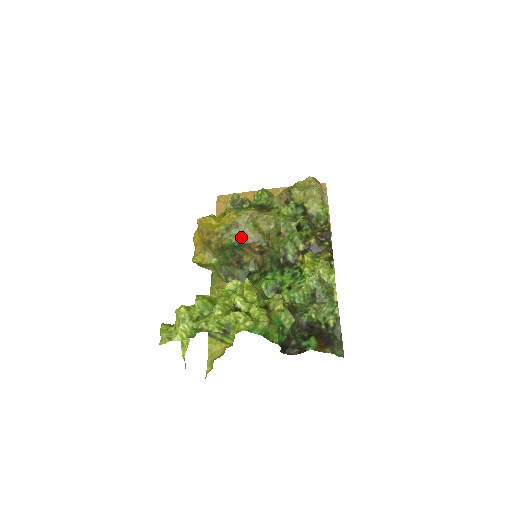
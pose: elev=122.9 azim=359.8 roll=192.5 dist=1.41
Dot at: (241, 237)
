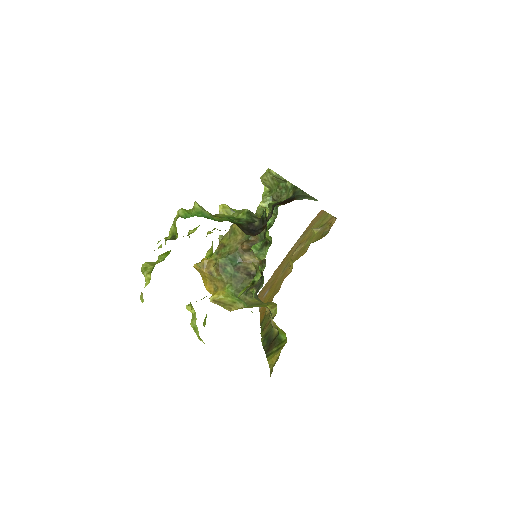
Dot at: (231, 250)
